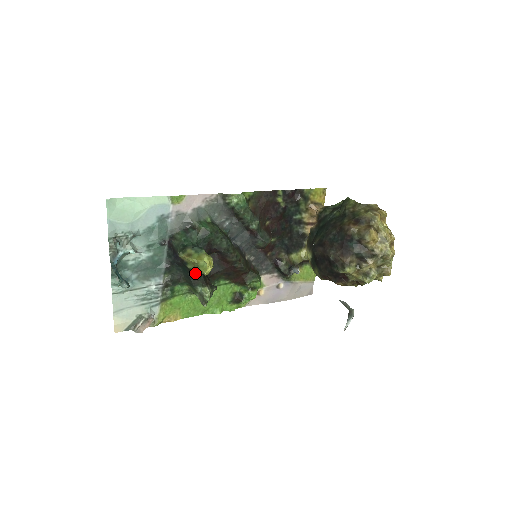
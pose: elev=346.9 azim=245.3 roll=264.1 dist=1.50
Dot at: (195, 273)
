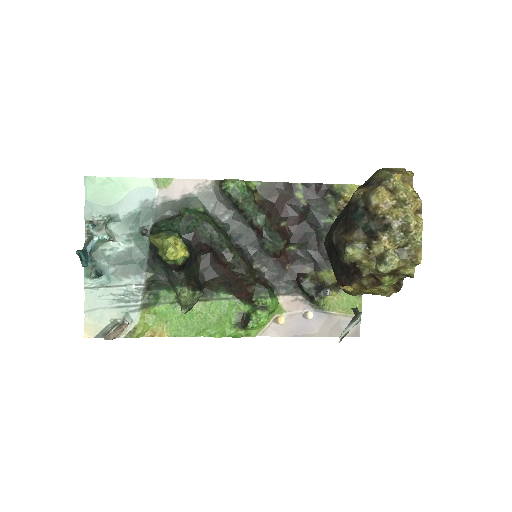
Dot at: (170, 265)
